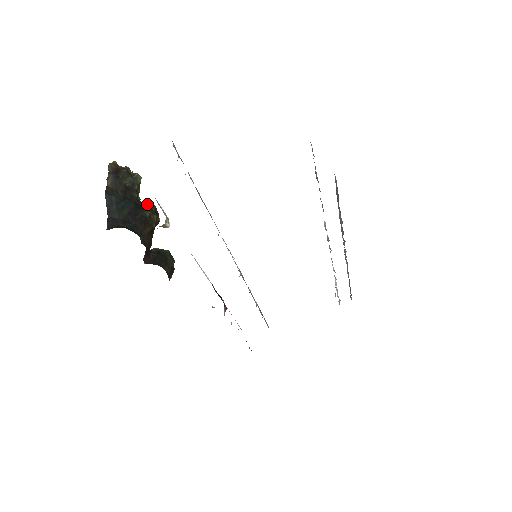
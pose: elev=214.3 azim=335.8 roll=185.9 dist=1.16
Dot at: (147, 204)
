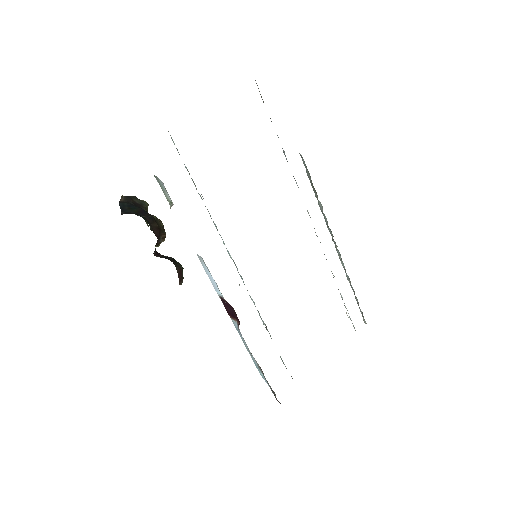
Dot at: occluded
